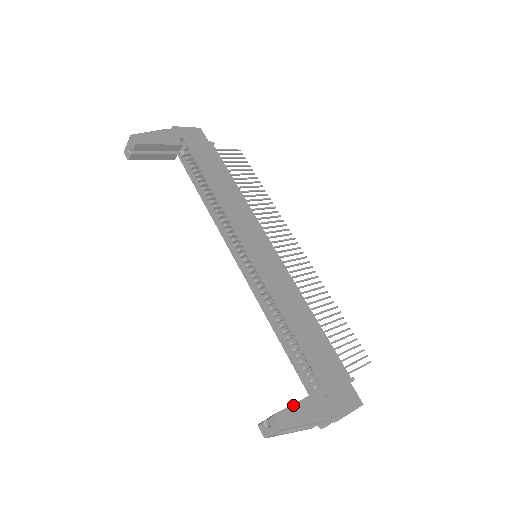
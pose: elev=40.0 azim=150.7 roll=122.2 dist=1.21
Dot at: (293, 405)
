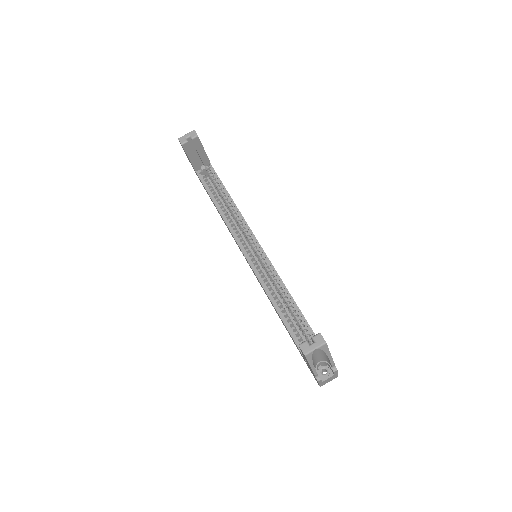
Dot at: occluded
